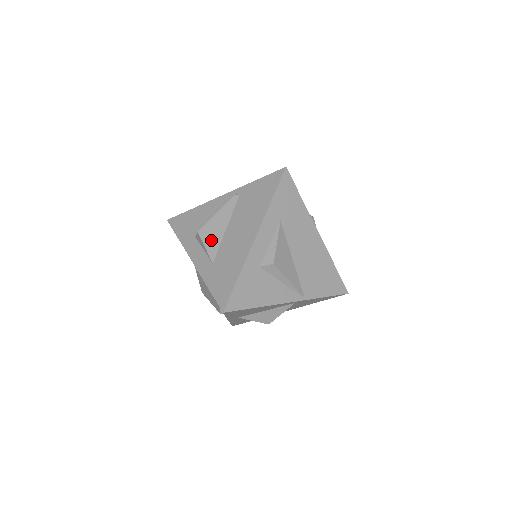
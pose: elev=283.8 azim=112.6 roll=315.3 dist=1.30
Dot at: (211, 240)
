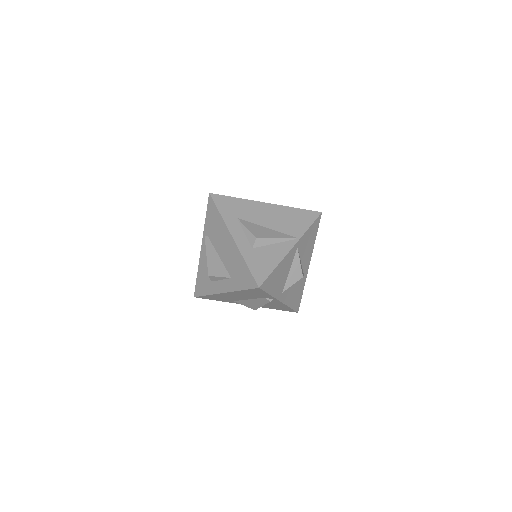
Dot at: (218, 270)
